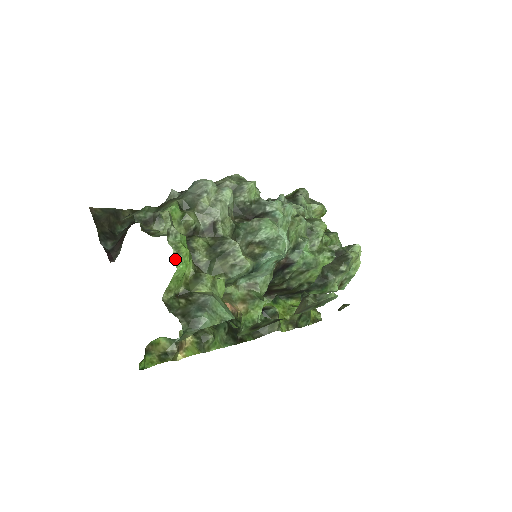
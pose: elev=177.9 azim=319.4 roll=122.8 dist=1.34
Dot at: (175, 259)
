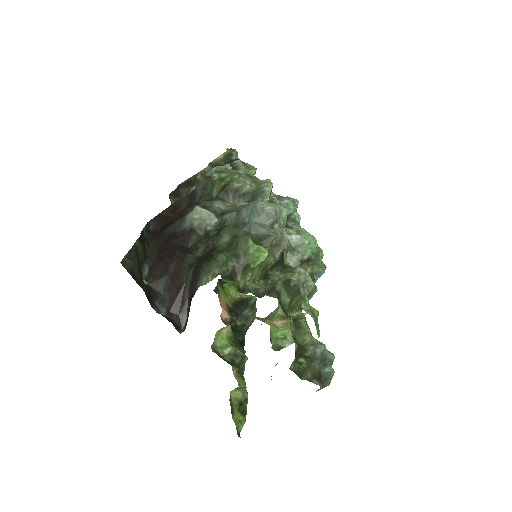
Dot at: (316, 328)
